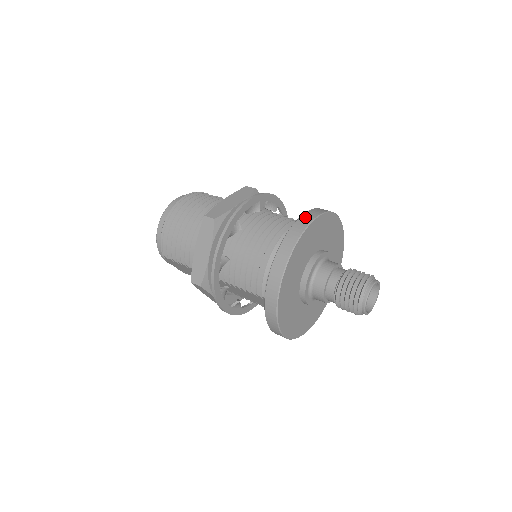
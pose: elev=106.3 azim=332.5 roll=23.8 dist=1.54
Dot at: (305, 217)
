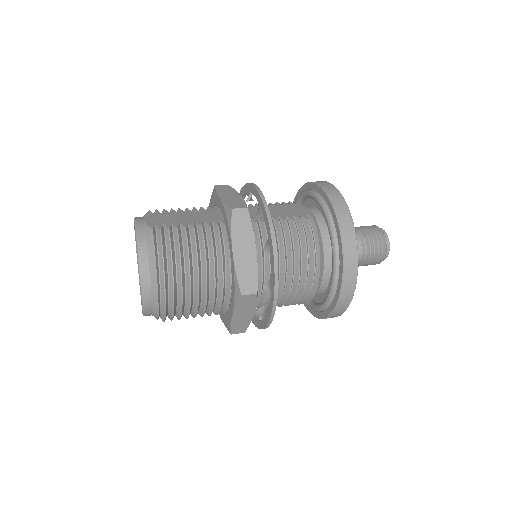
Dot at: (348, 241)
